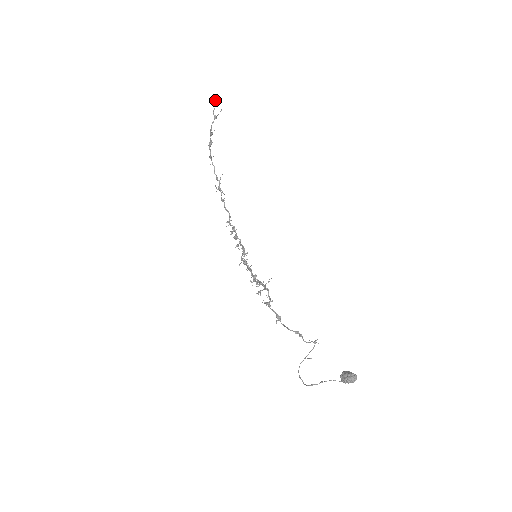
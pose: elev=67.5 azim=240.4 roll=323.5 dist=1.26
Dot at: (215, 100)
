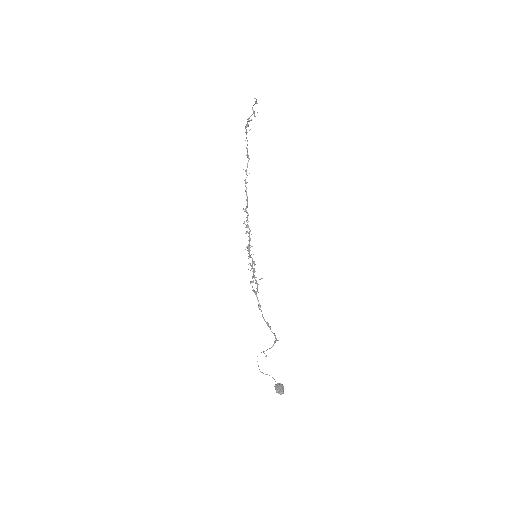
Dot at: (255, 101)
